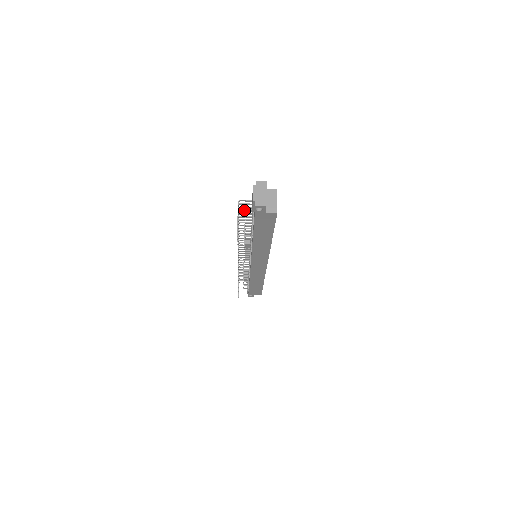
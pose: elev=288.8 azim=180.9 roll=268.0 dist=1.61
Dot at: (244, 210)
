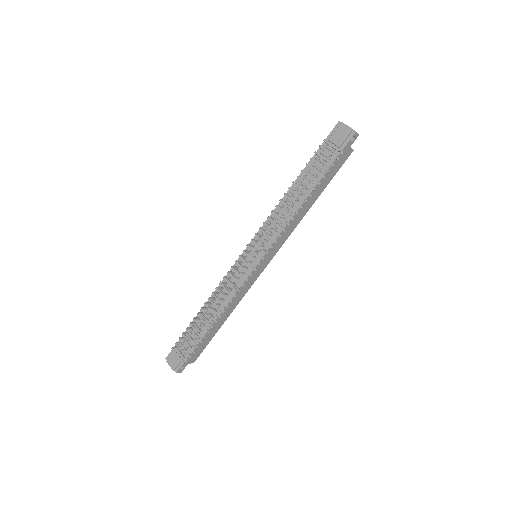
Dot at: occluded
